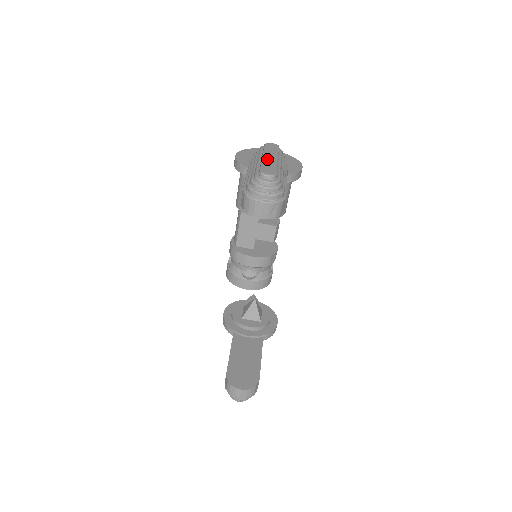
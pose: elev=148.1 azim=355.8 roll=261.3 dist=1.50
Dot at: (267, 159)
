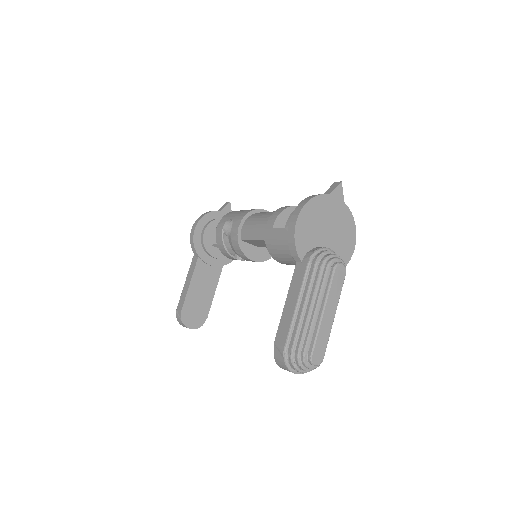
Dot at: (325, 321)
